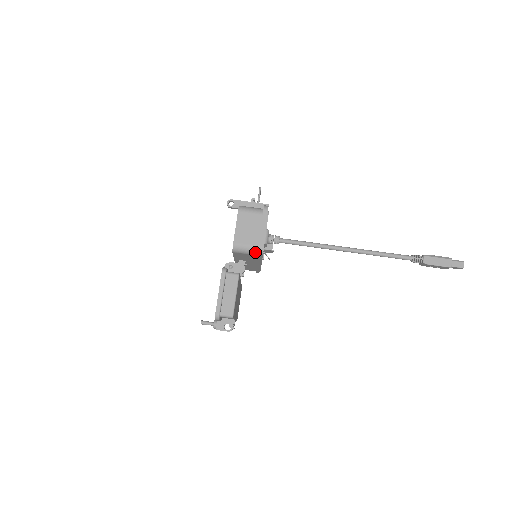
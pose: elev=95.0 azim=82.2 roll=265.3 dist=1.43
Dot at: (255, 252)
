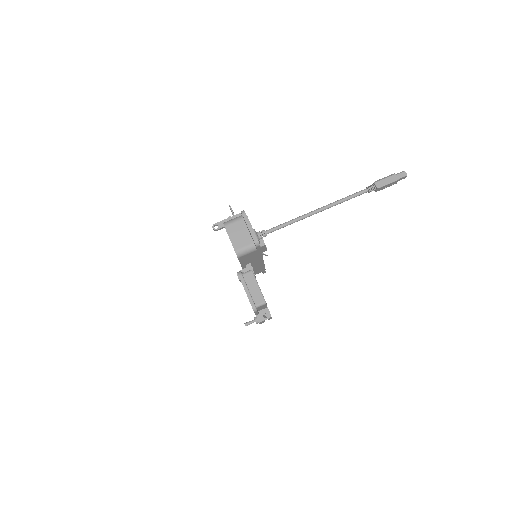
Dot at: (254, 248)
